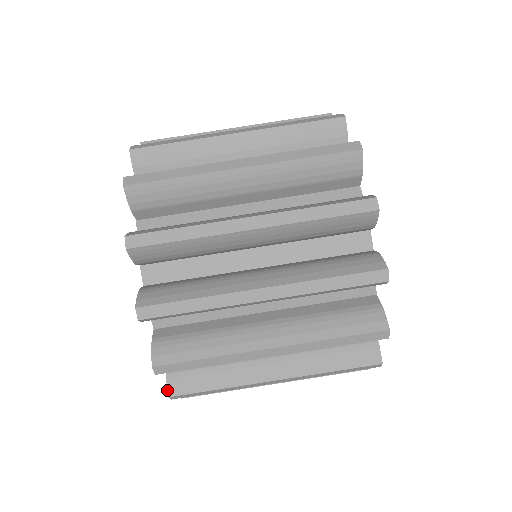
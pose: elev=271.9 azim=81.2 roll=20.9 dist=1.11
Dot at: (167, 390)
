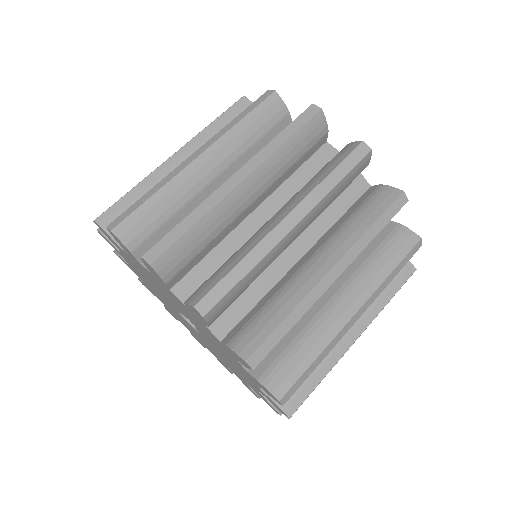
Dot at: (273, 396)
